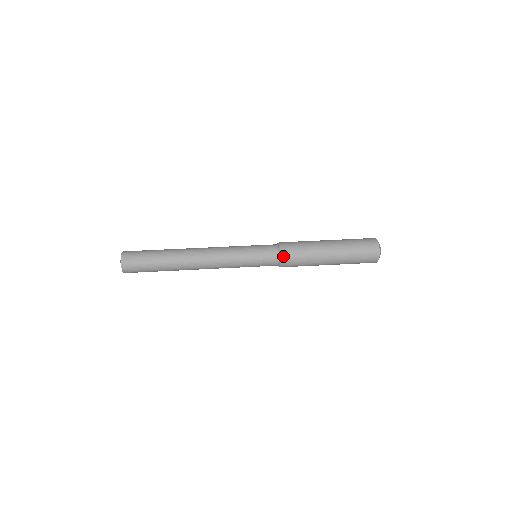
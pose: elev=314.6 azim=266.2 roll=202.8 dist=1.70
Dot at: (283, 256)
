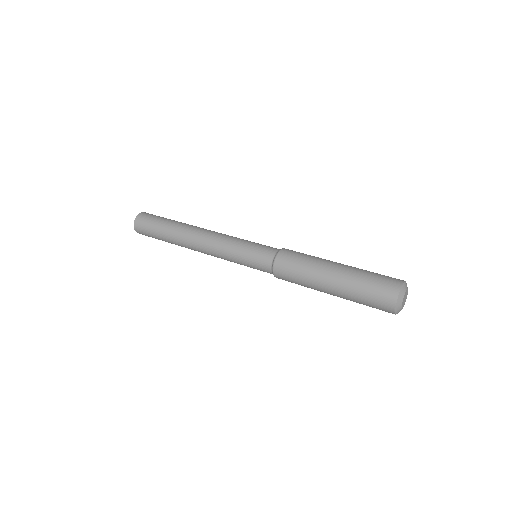
Dot at: (277, 263)
